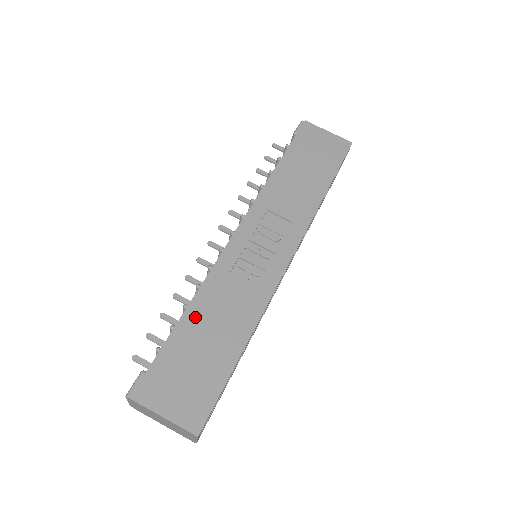
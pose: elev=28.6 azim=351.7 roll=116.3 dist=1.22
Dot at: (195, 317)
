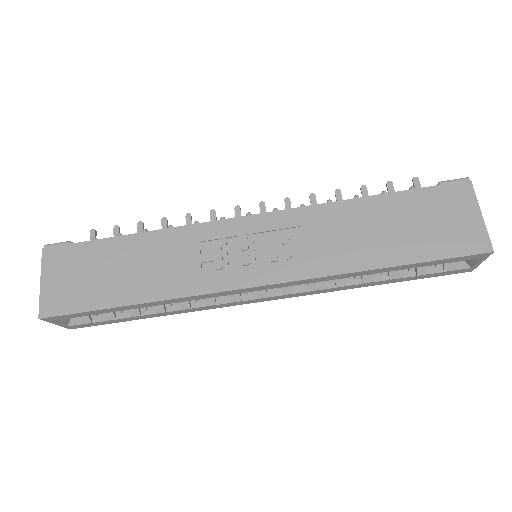
Dot at: (137, 245)
